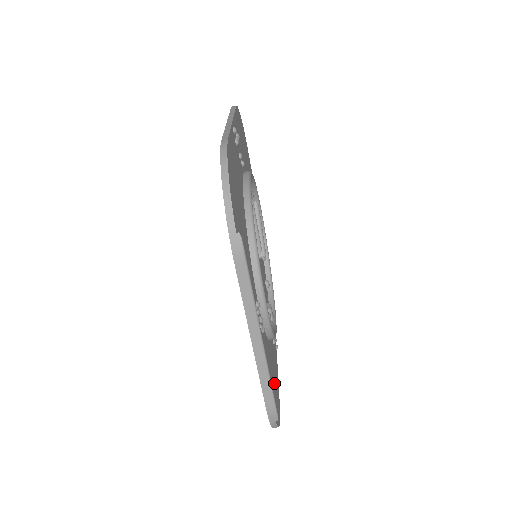
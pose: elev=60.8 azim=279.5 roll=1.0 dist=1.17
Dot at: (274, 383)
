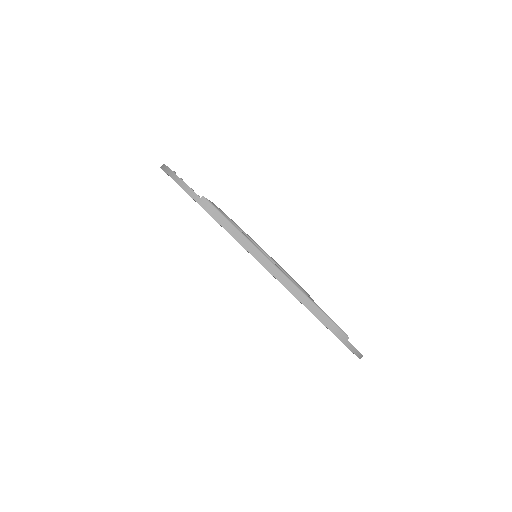
Dot at: occluded
